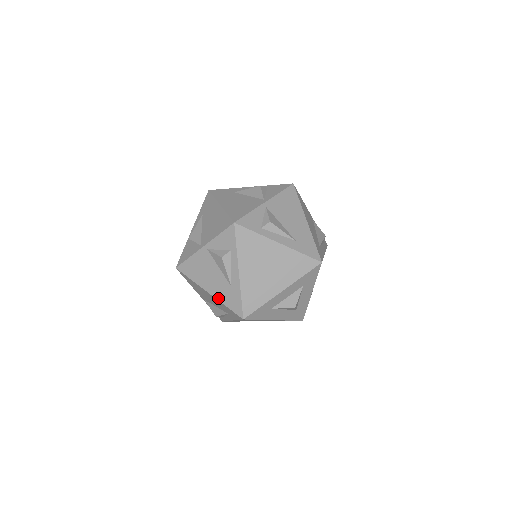
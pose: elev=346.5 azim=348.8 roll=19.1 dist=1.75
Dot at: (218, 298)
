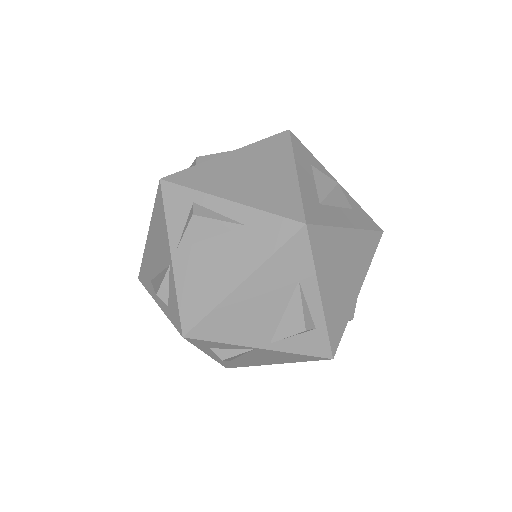
Dot at: (256, 264)
